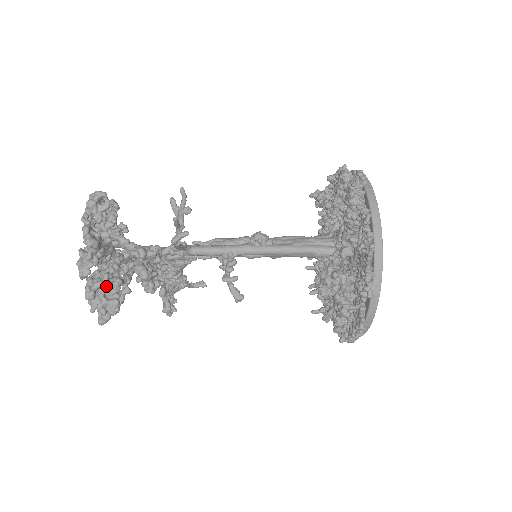
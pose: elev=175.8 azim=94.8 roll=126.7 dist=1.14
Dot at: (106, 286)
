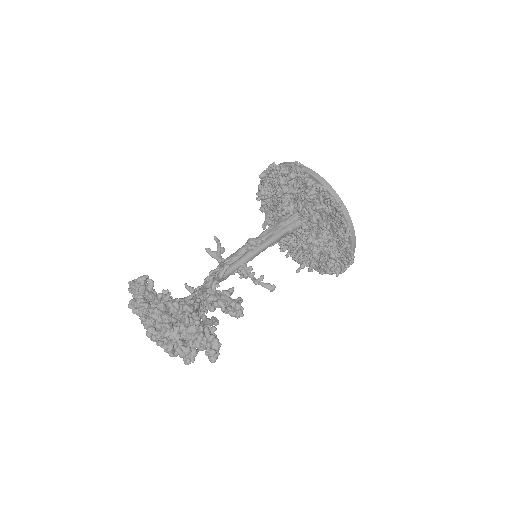
Dot at: occluded
